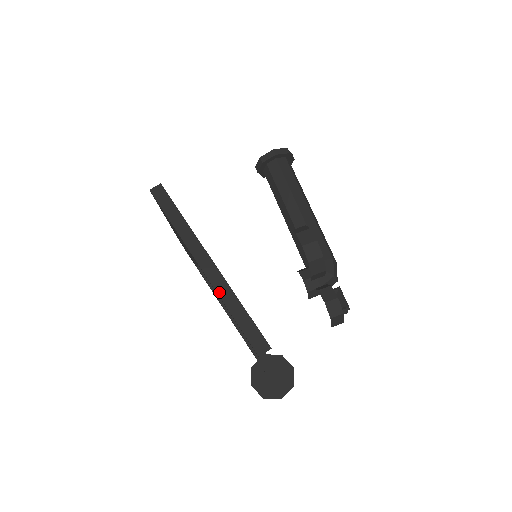
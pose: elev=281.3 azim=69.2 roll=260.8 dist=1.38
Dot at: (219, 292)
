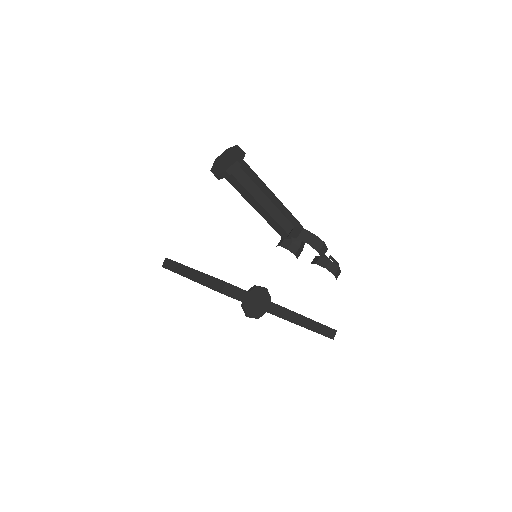
Dot at: (301, 325)
